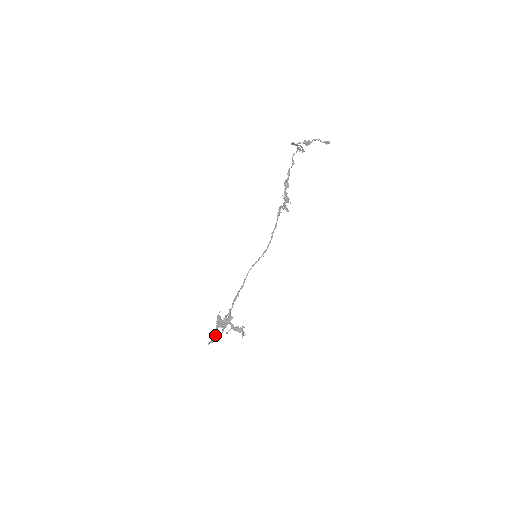
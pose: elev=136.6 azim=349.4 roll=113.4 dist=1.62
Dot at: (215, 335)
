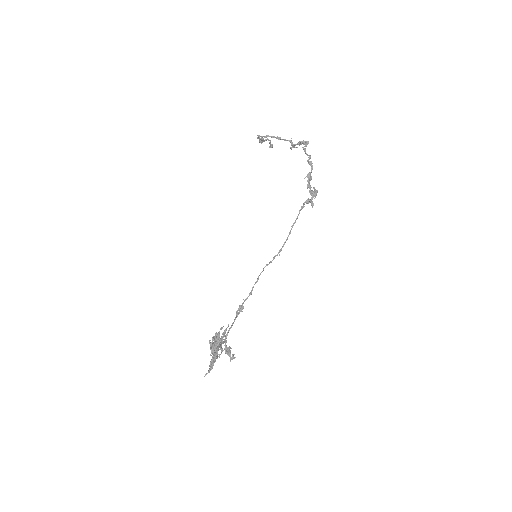
Dot at: (213, 361)
